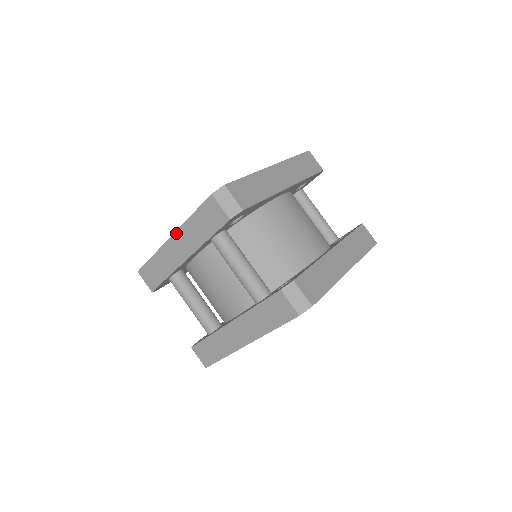
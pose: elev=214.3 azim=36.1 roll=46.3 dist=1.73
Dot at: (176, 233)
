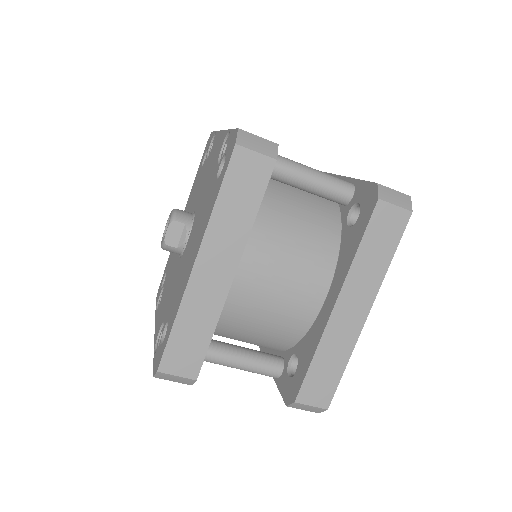
Dot at: occluded
